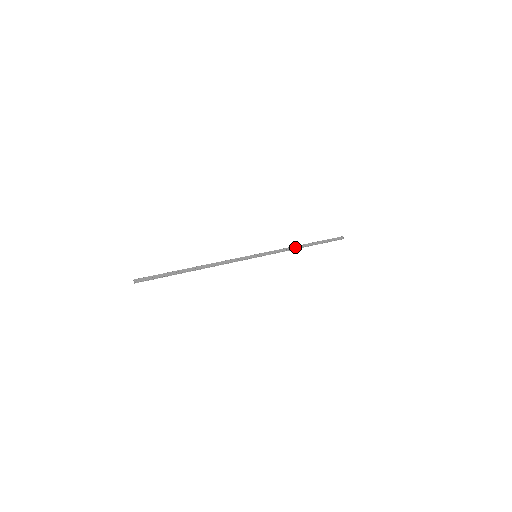
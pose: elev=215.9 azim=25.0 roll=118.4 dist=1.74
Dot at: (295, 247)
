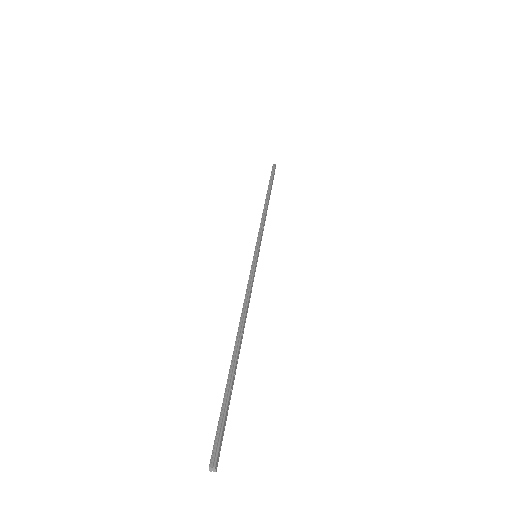
Dot at: occluded
